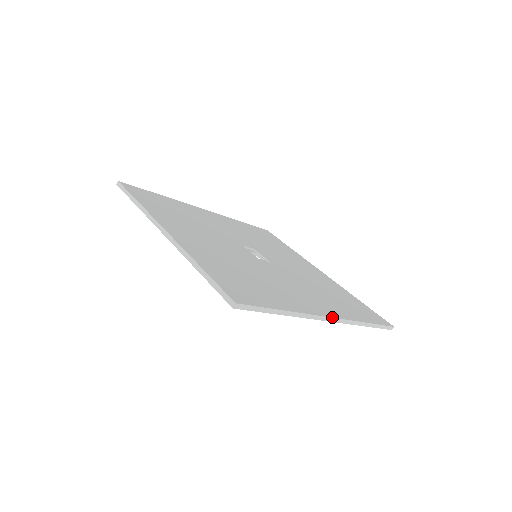
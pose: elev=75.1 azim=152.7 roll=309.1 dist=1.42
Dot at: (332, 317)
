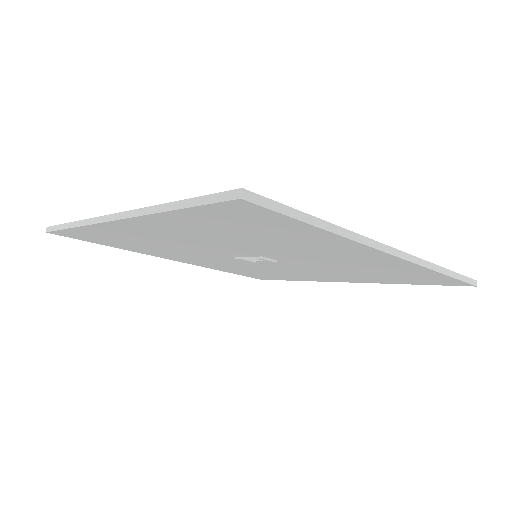
Dot at: (396, 249)
